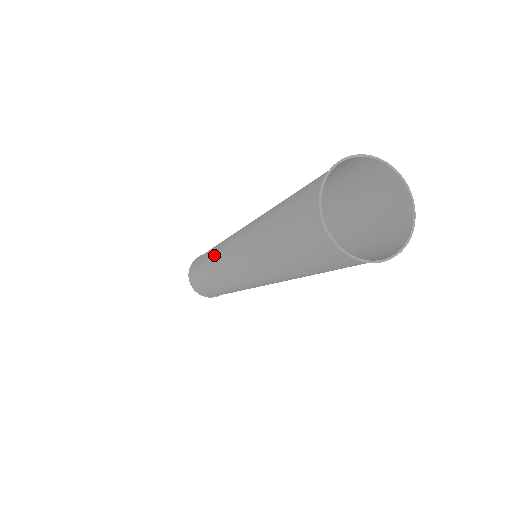
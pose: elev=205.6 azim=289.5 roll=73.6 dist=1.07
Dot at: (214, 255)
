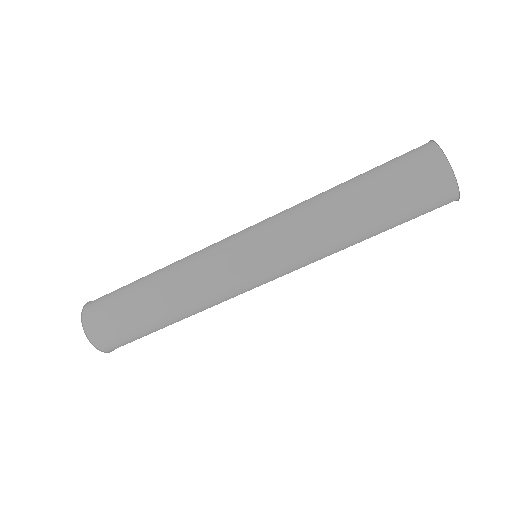
Dot at: (199, 251)
